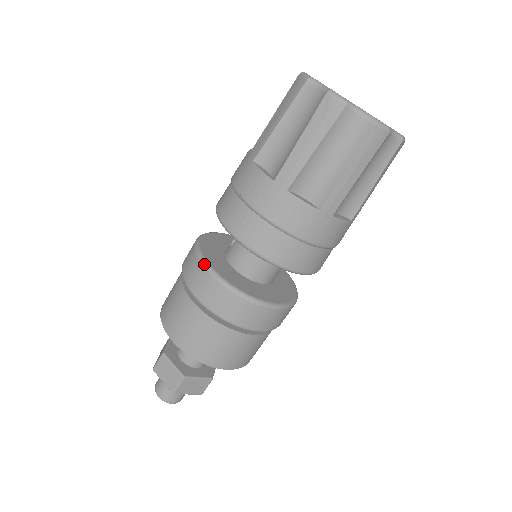
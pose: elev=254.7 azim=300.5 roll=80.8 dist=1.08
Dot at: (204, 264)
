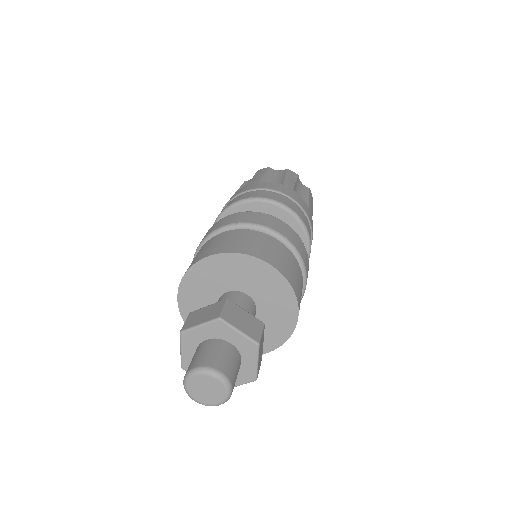
Dot at: occluded
